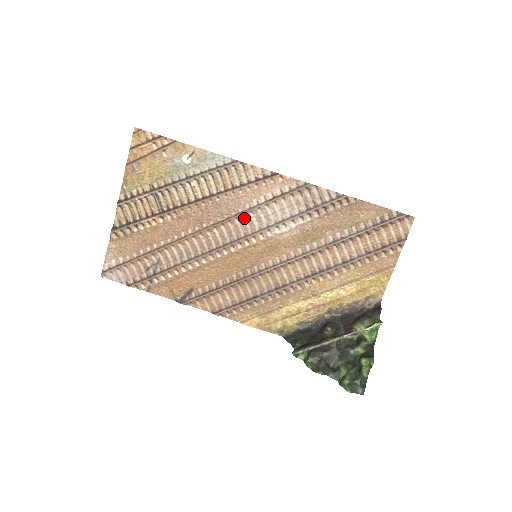
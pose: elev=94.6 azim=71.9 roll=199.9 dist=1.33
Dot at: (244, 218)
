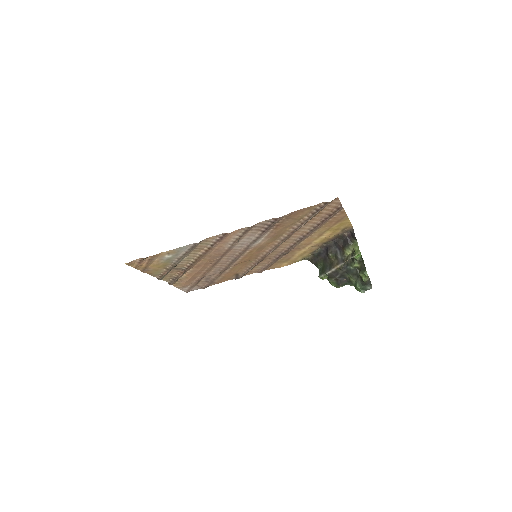
Dot at: (230, 251)
